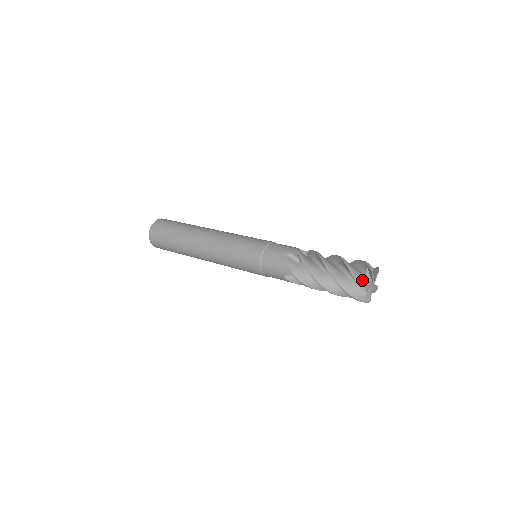
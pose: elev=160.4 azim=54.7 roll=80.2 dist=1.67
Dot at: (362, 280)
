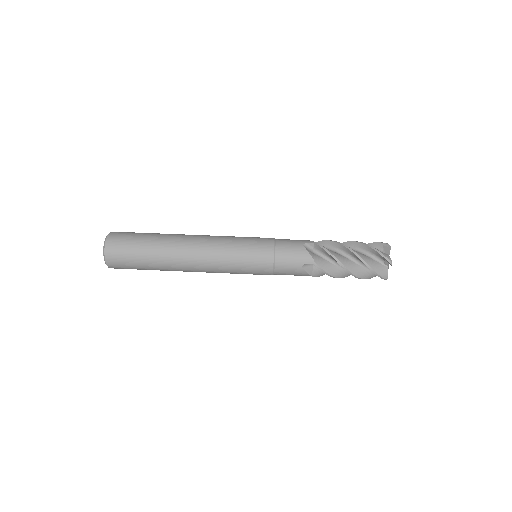
Dot at: (387, 255)
